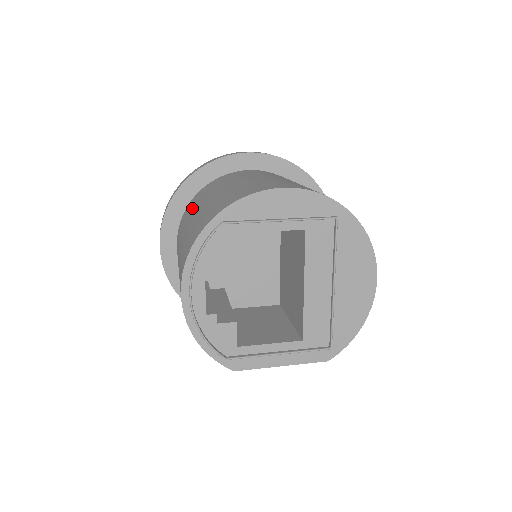
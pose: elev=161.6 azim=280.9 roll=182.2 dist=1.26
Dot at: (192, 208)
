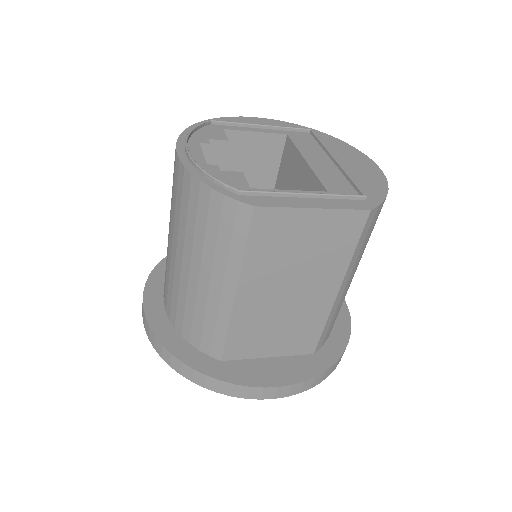
Dot at: occluded
